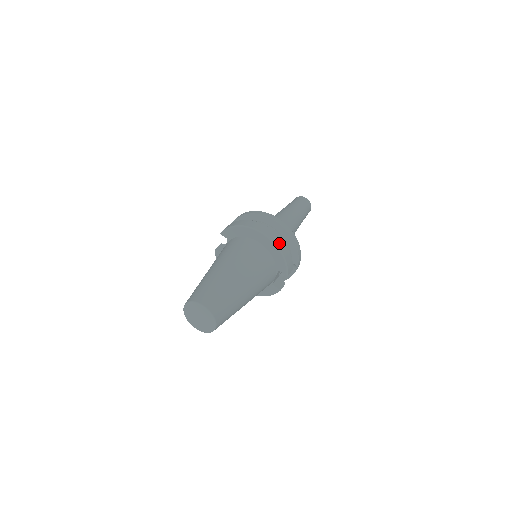
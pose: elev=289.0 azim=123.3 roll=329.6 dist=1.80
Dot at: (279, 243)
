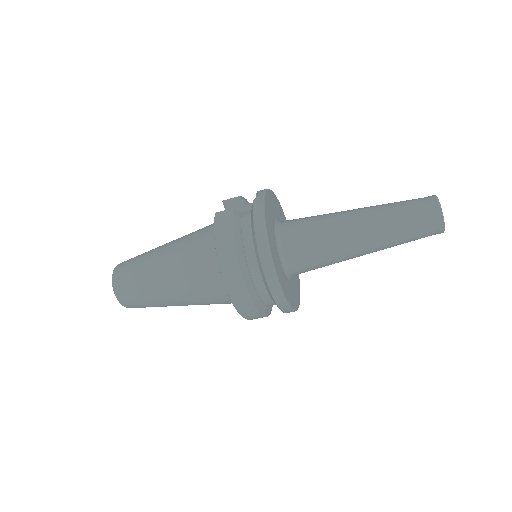
Dot at: (245, 310)
